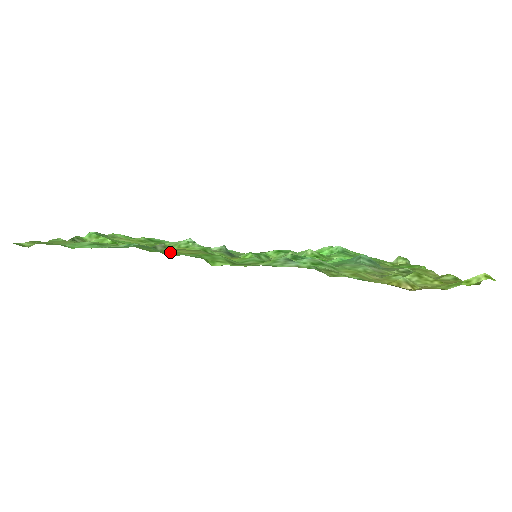
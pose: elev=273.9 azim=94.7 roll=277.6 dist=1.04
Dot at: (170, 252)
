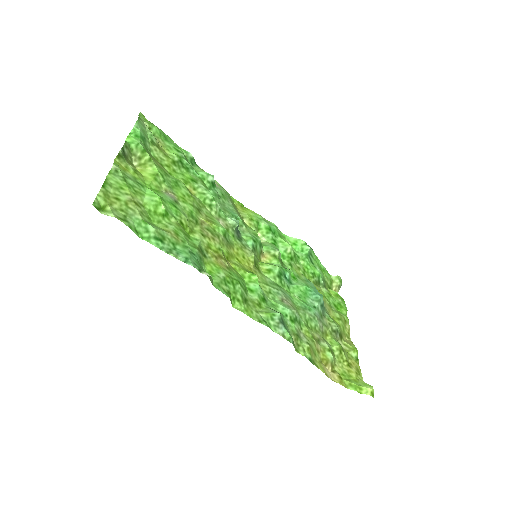
Dot at: (211, 280)
